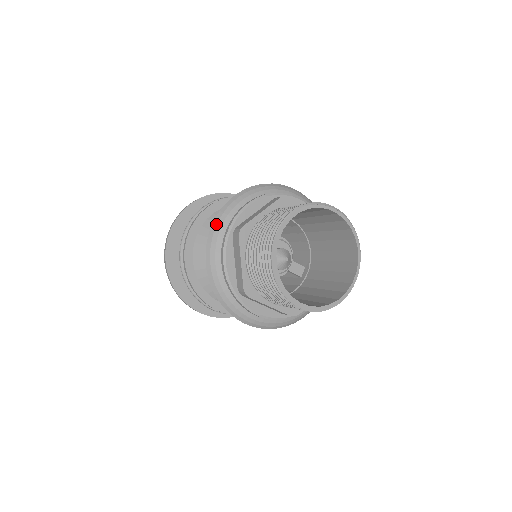
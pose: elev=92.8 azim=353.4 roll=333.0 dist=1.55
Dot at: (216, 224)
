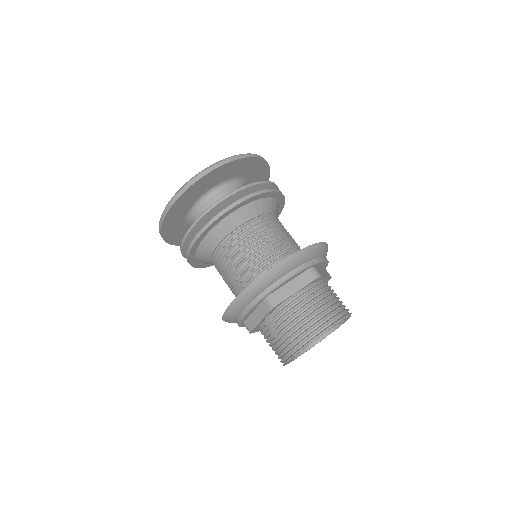
Dot at: (255, 285)
